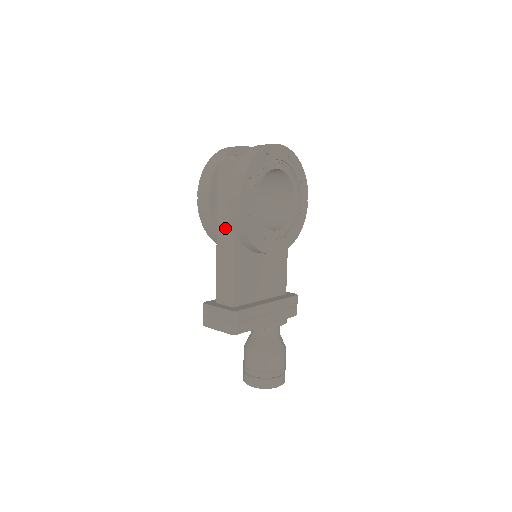
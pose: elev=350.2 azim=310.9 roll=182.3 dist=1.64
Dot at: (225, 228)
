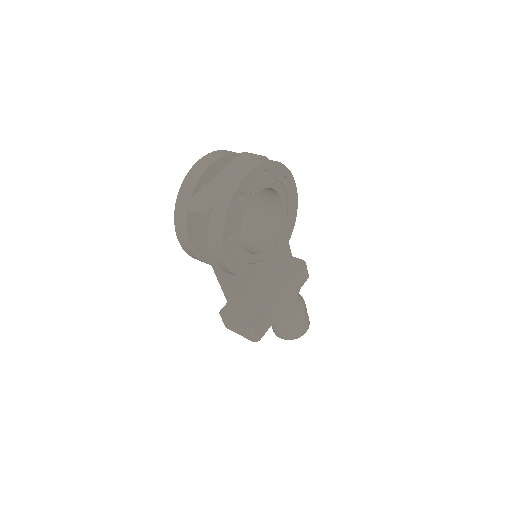
Dot at: occluded
